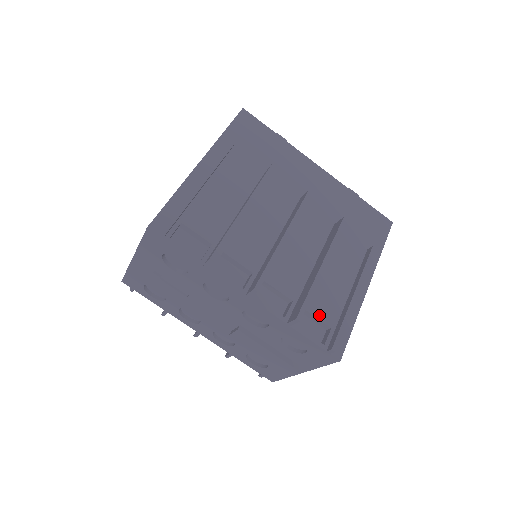
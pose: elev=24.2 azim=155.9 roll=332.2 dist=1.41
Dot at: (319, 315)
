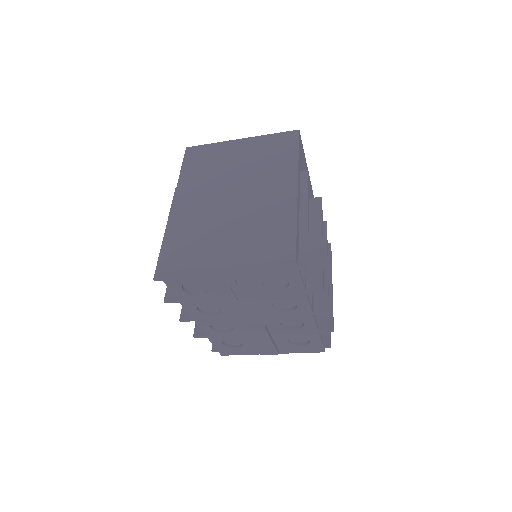
Dot at: occluded
